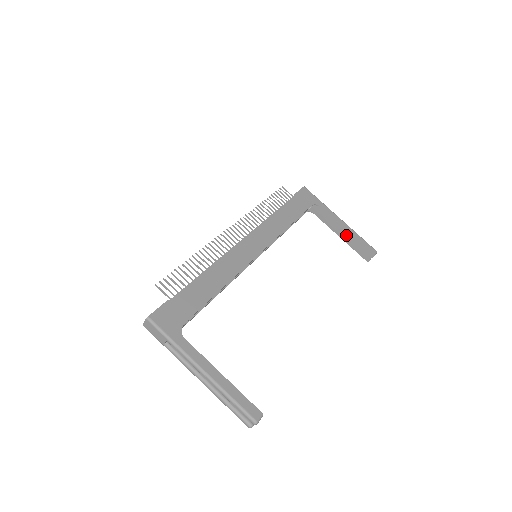
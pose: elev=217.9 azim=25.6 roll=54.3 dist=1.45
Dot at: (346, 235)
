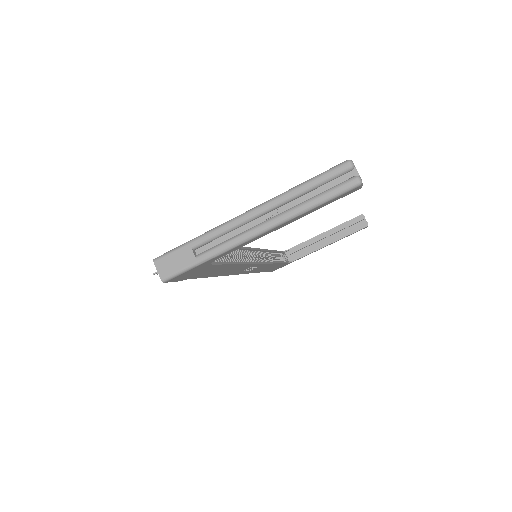
Dot at: (331, 238)
